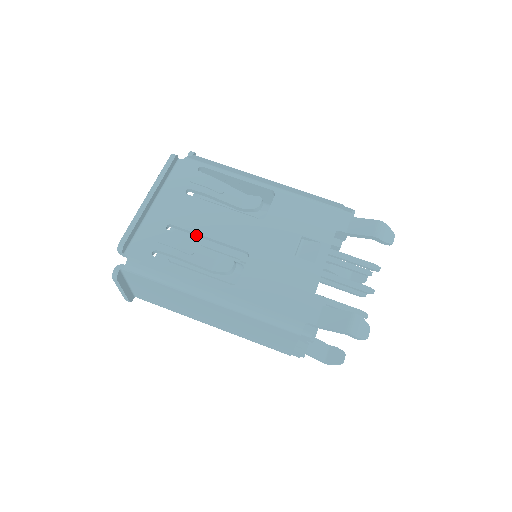
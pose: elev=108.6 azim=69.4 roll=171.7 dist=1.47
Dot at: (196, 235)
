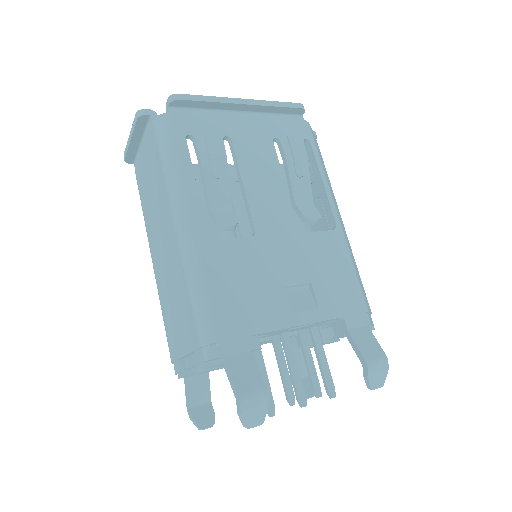
Dot at: (237, 171)
